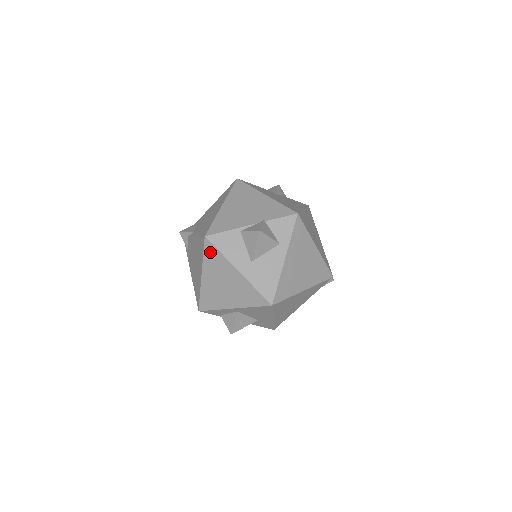
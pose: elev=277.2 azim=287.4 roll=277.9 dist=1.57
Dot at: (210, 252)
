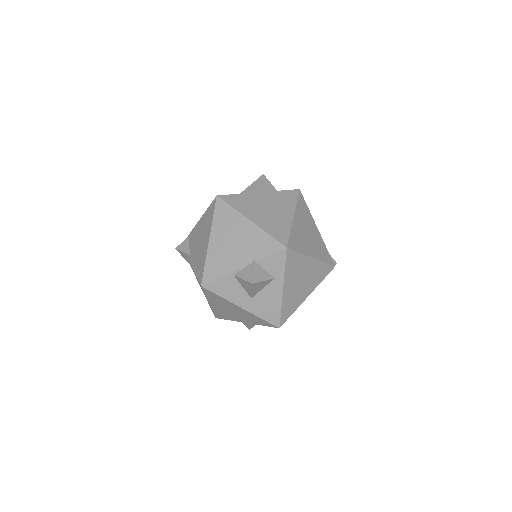
Dot at: (210, 294)
